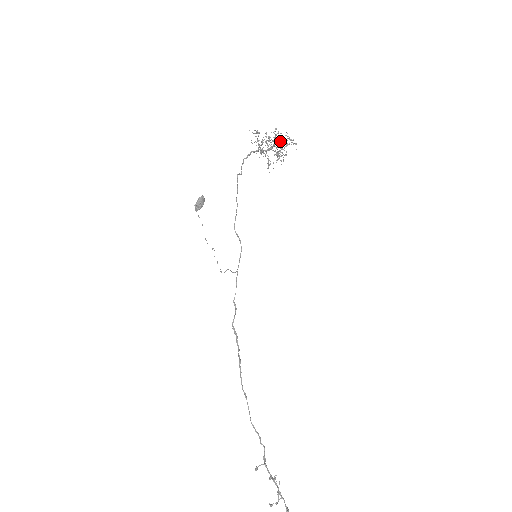
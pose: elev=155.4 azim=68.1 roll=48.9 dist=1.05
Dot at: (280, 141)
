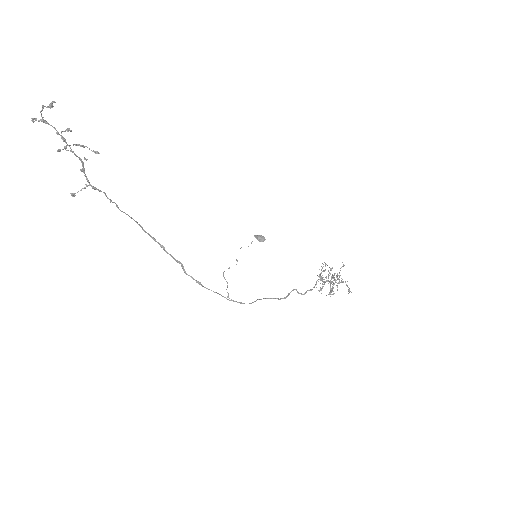
Dot at: occluded
